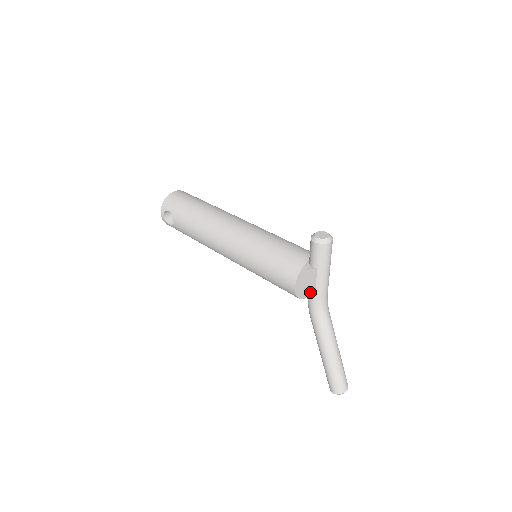
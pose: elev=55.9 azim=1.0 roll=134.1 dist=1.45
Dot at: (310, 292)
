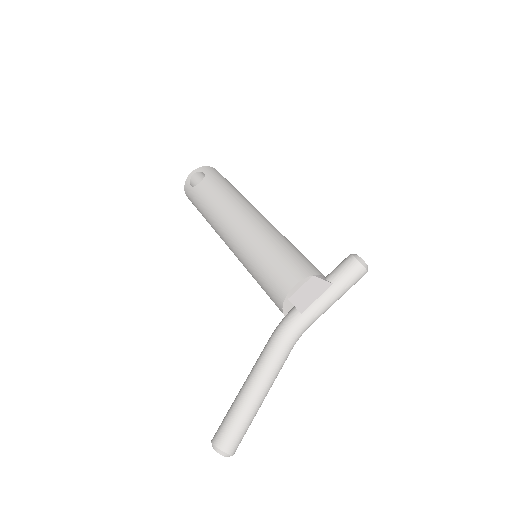
Dot at: (301, 305)
